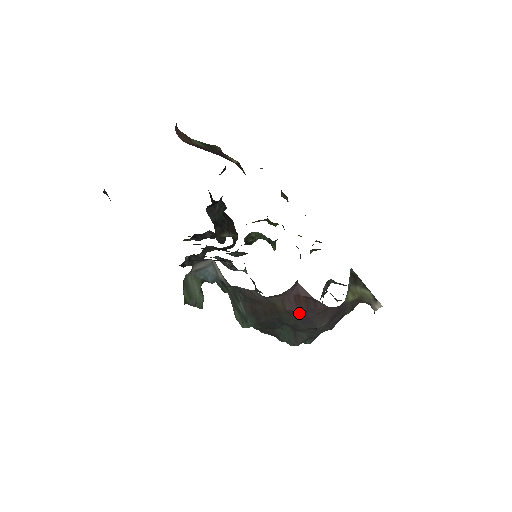
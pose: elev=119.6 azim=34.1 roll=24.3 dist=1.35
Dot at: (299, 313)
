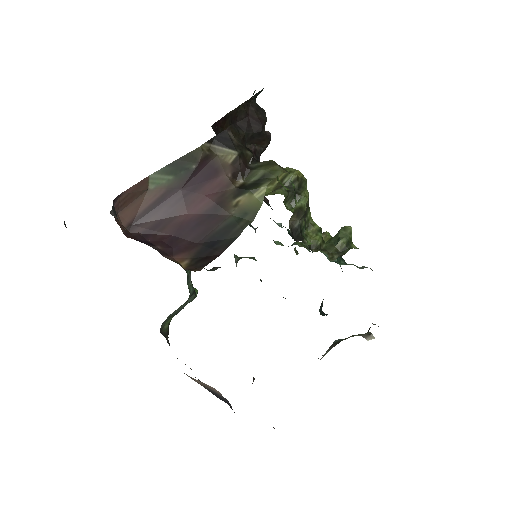
Dot at: occluded
